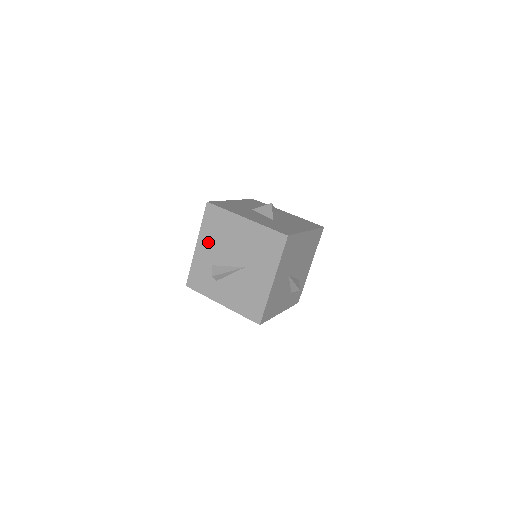
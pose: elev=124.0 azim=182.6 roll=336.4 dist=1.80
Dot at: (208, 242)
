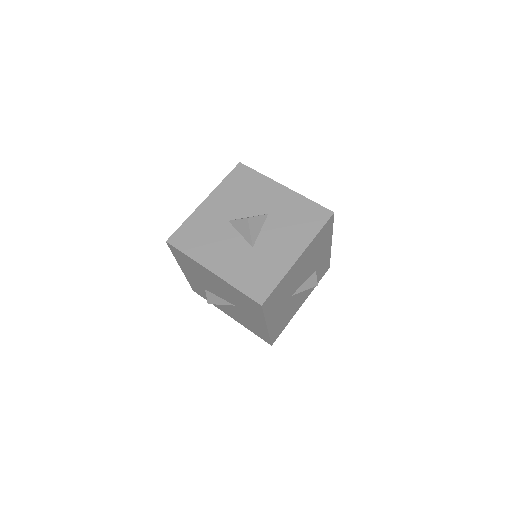
Dot at: (190, 272)
